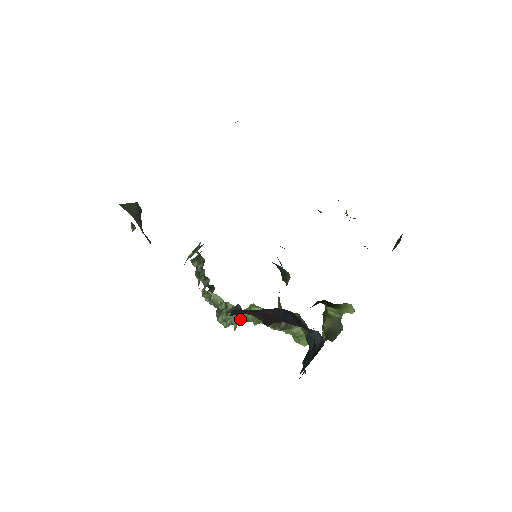
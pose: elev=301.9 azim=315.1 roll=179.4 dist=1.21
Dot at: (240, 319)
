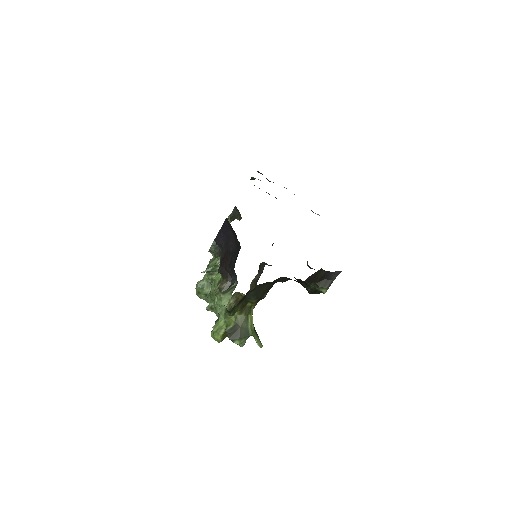
Dot at: (211, 270)
